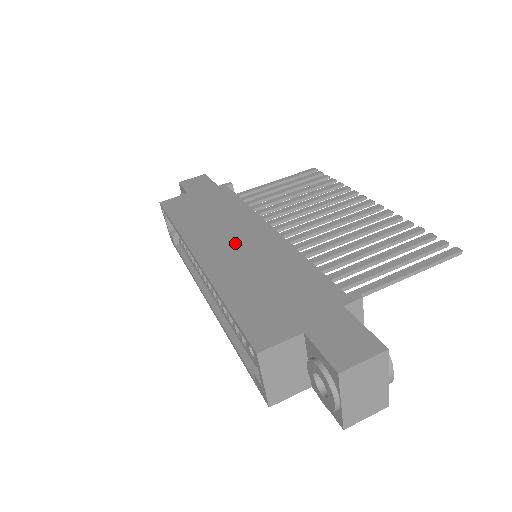
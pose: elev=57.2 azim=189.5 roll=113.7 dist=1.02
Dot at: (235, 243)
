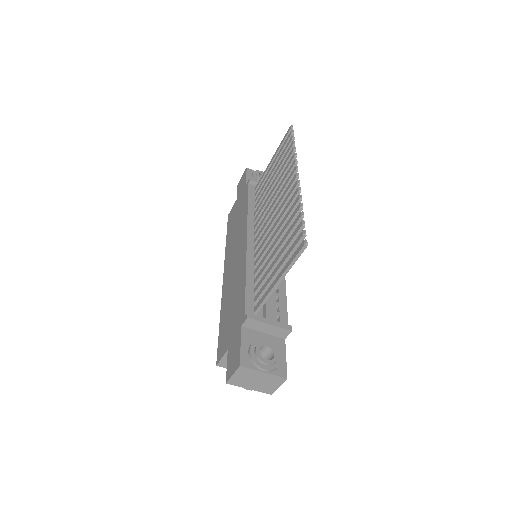
Dot at: (234, 261)
